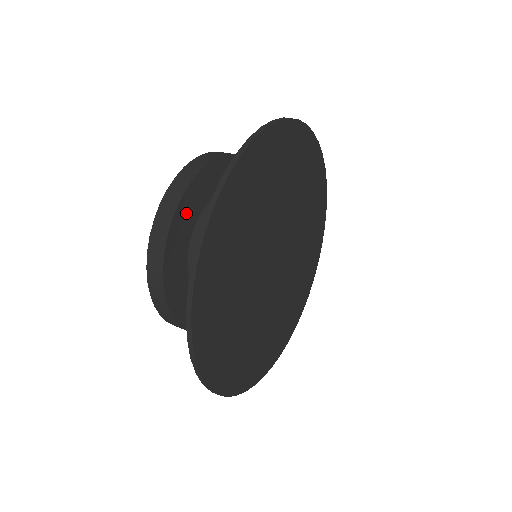
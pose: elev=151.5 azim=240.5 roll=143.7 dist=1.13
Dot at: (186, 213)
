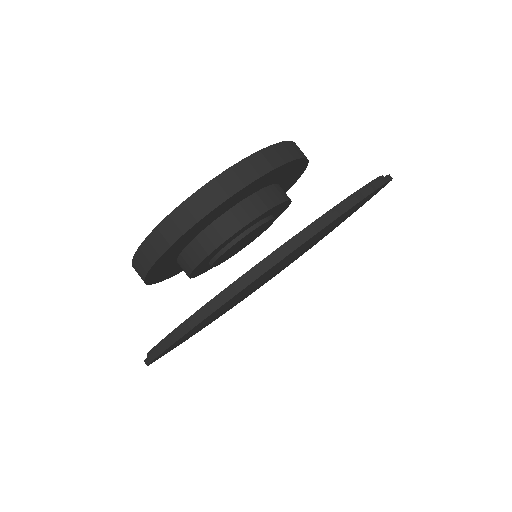
Dot at: (168, 256)
